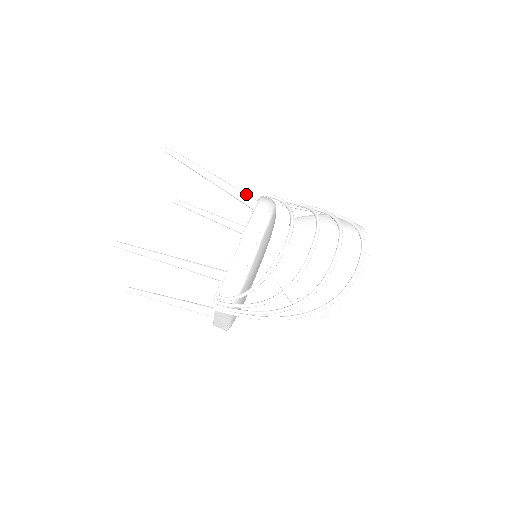
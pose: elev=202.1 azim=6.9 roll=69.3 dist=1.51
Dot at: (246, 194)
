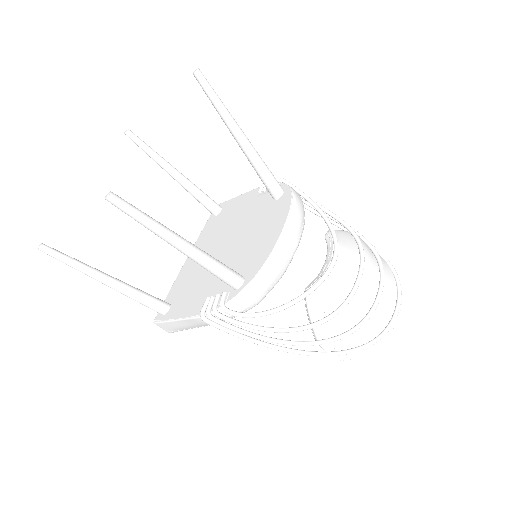
Dot at: occluded
